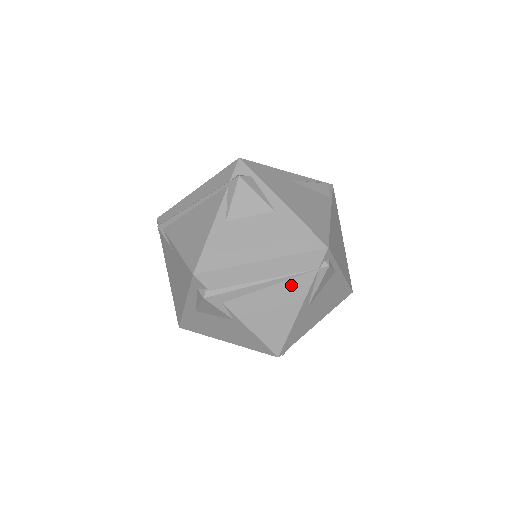
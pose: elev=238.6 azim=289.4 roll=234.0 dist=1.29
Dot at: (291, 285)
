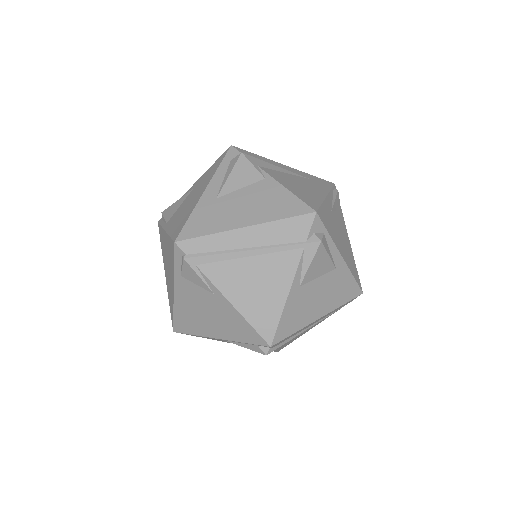
Dot at: (323, 319)
